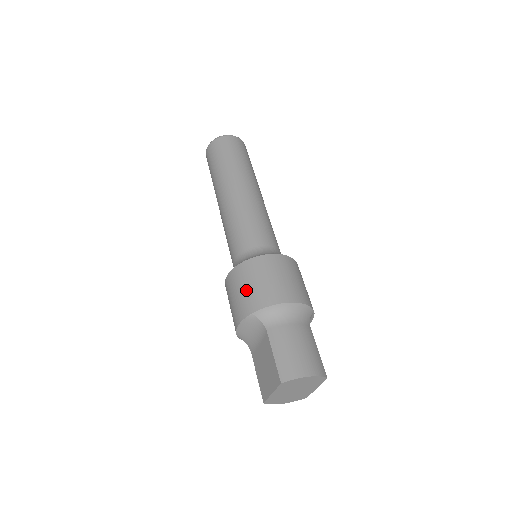
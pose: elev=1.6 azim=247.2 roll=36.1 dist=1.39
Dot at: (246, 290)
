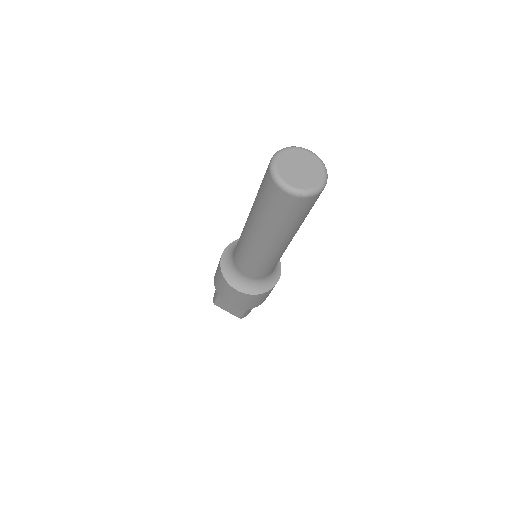
Dot at: (251, 304)
